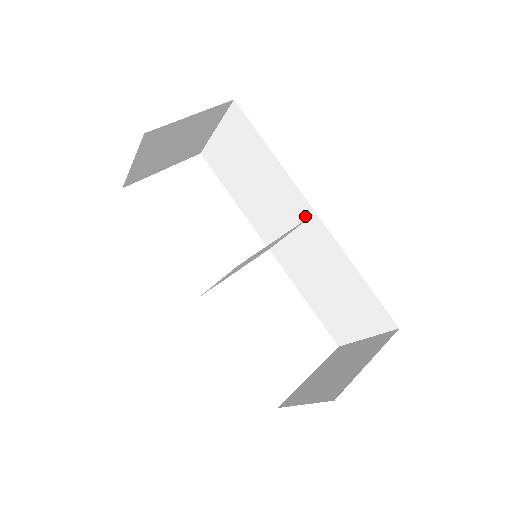
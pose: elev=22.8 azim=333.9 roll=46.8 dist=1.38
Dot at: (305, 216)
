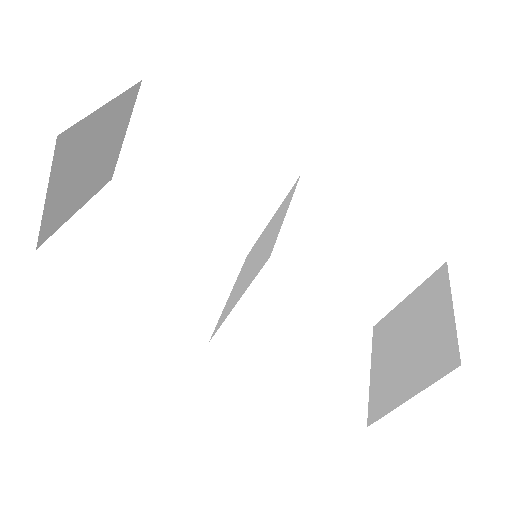
Dot at: (287, 186)
